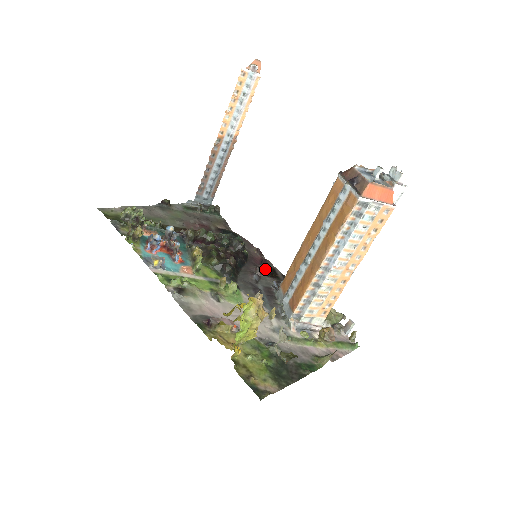
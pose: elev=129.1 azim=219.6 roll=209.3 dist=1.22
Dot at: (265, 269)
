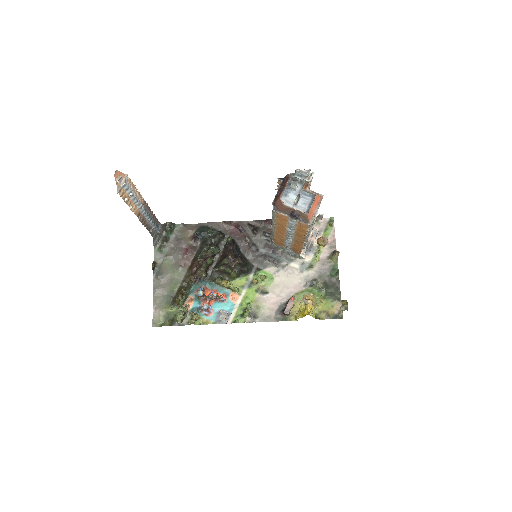
Dot at: (247, 232)
